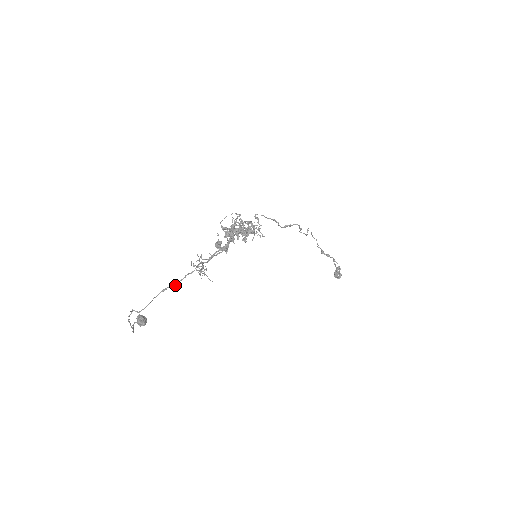
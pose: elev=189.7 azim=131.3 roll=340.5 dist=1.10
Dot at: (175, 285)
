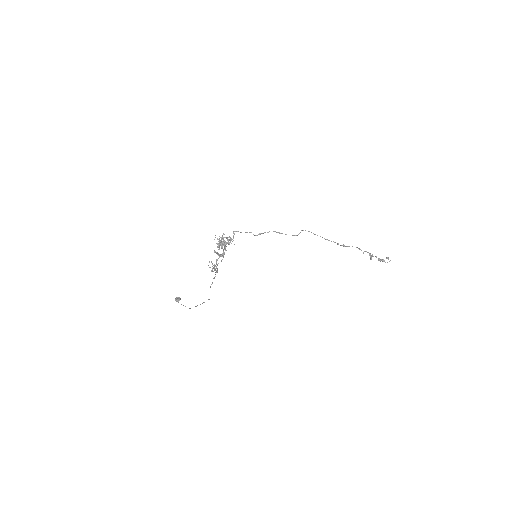
Dot at: occluded
